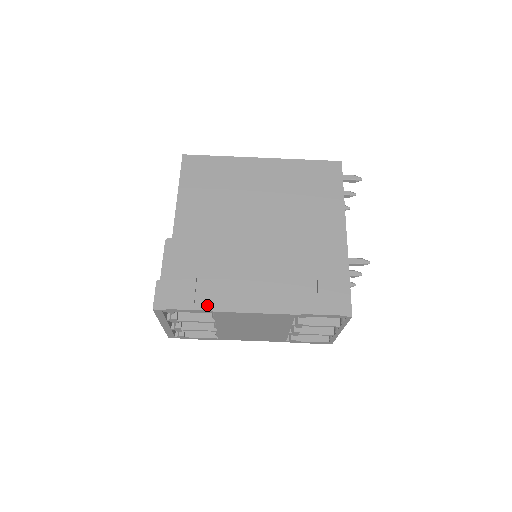
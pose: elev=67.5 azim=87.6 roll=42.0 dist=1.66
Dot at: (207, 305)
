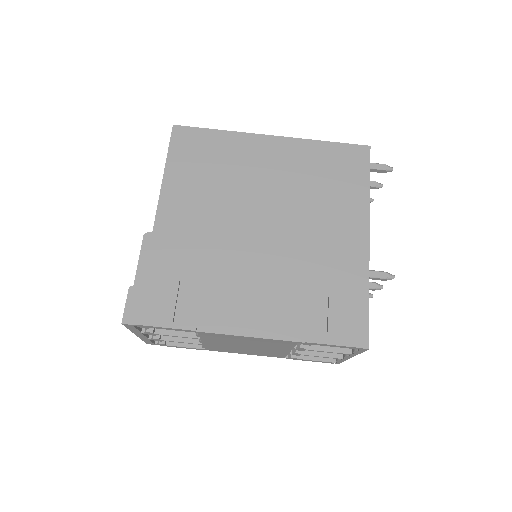
Dot at: (189, 322)
